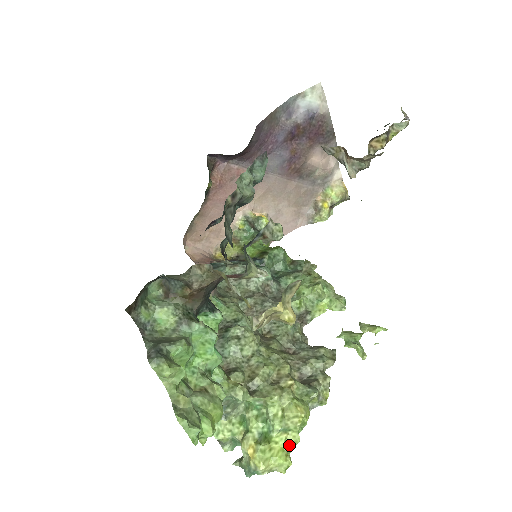
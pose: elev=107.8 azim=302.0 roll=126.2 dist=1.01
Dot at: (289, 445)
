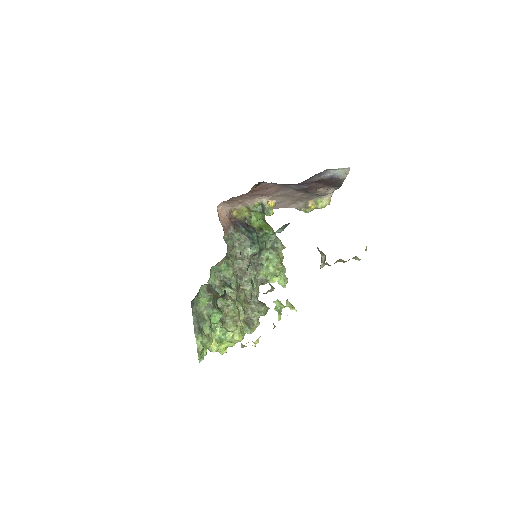
Dot at: occluded
